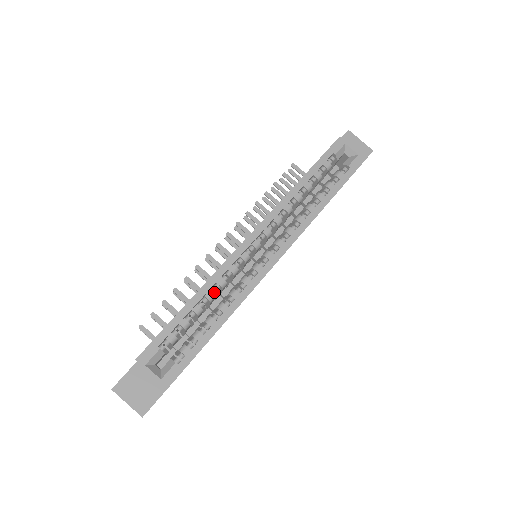
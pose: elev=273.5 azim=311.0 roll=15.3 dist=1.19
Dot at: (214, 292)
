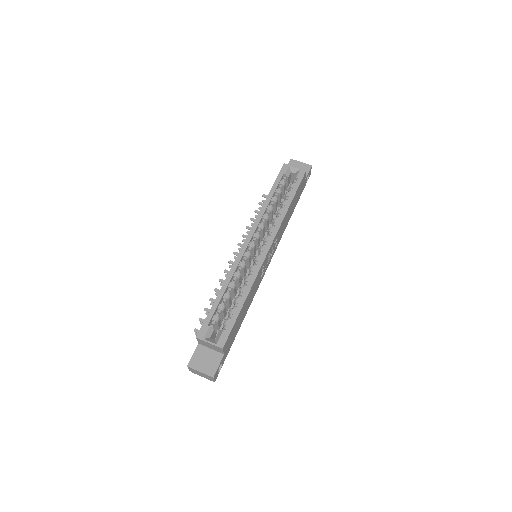
Dot at: (234, 282)
